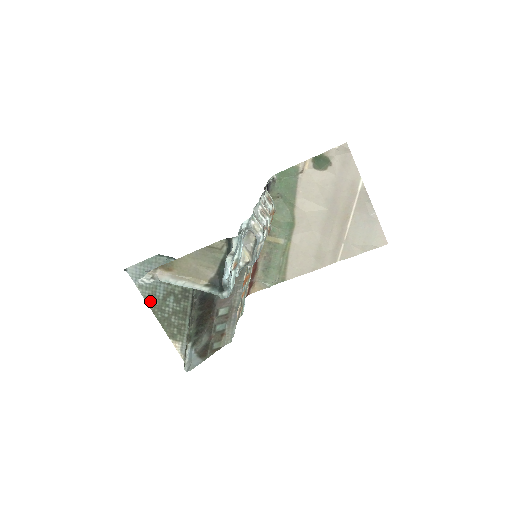
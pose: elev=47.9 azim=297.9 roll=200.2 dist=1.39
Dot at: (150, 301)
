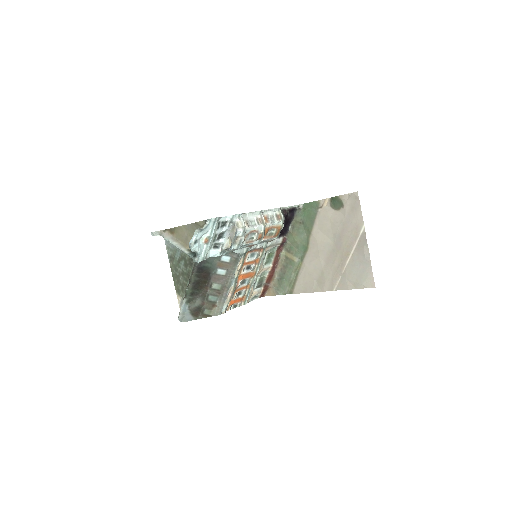
Dot at: (171, 260)
